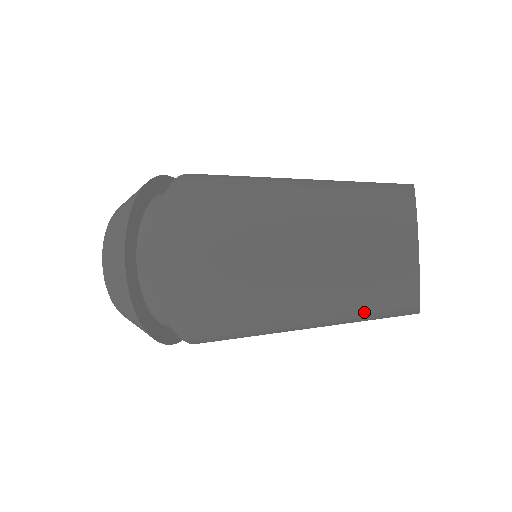
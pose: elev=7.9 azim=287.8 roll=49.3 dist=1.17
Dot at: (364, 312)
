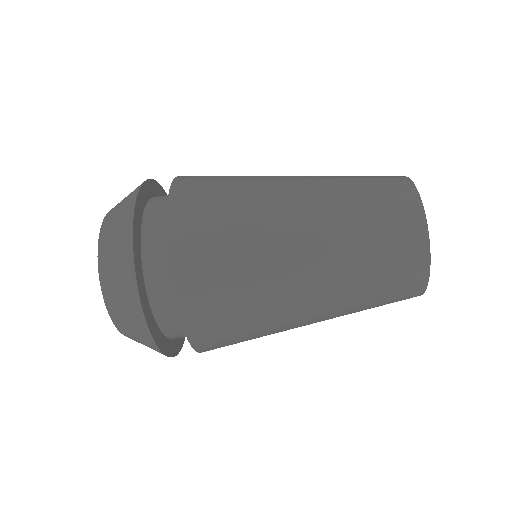
Dot at: (378, 256)
